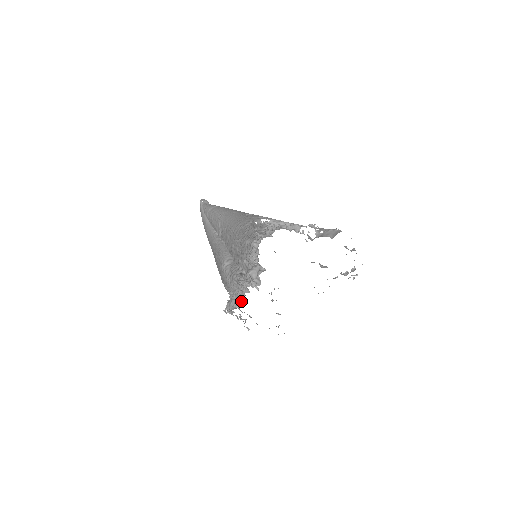
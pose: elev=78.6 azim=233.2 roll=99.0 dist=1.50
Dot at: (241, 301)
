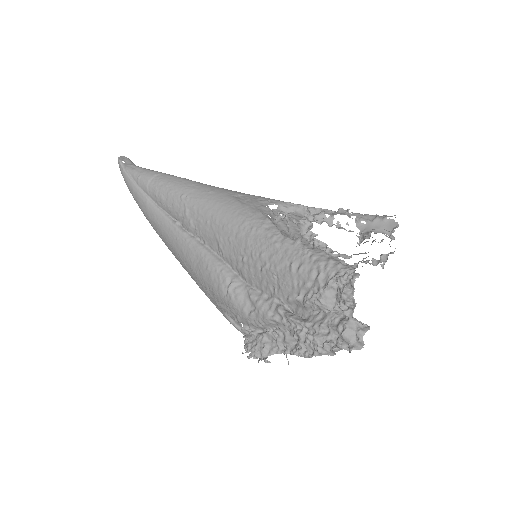
Dot at: occluded
